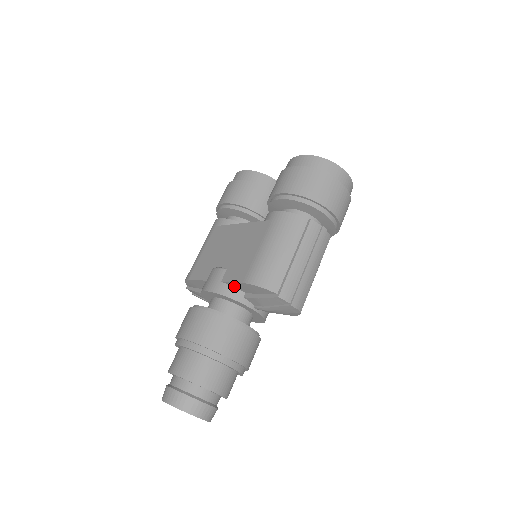
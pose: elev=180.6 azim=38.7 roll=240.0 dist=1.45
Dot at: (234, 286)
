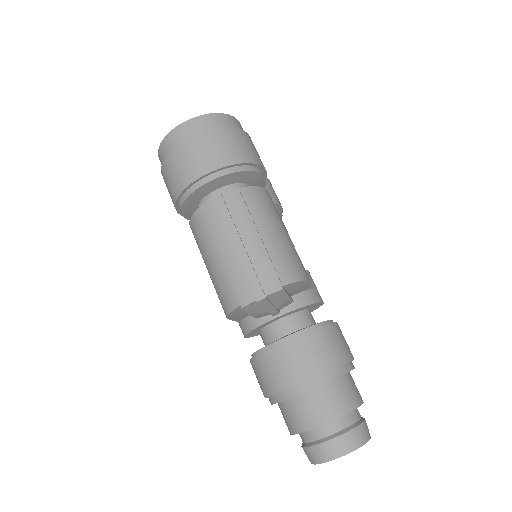
Dot at: (243, 318)
